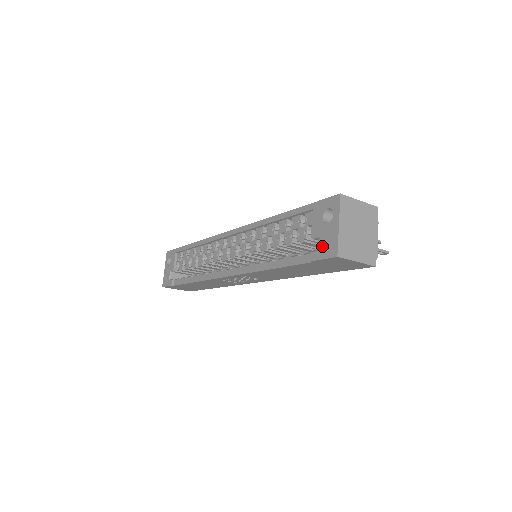
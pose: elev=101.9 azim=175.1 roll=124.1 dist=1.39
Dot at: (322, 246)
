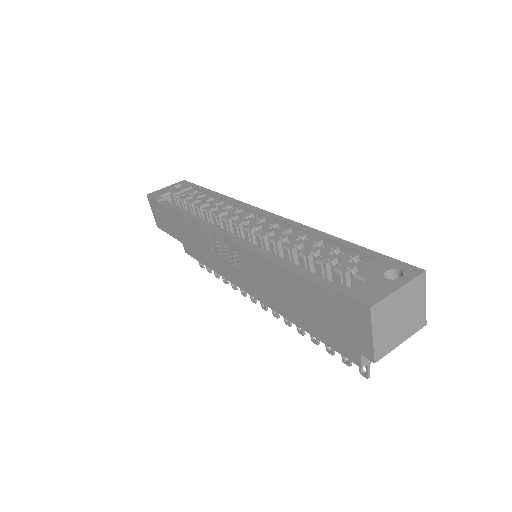
Dot at: (361, 288)
